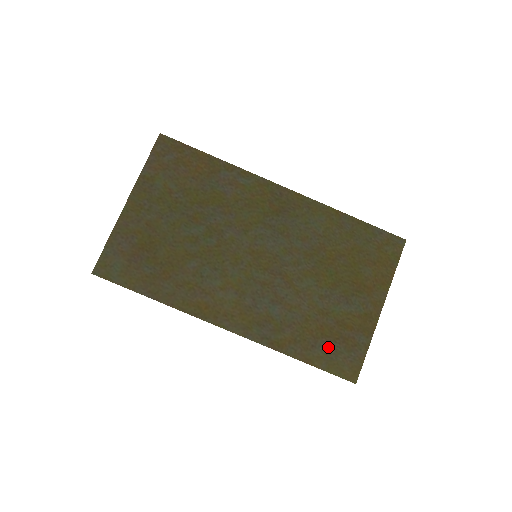
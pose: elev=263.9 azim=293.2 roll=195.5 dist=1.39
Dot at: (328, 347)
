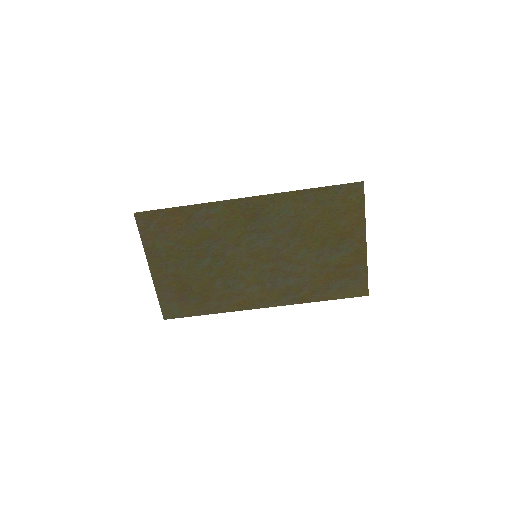
Dot at: (338, 284)
